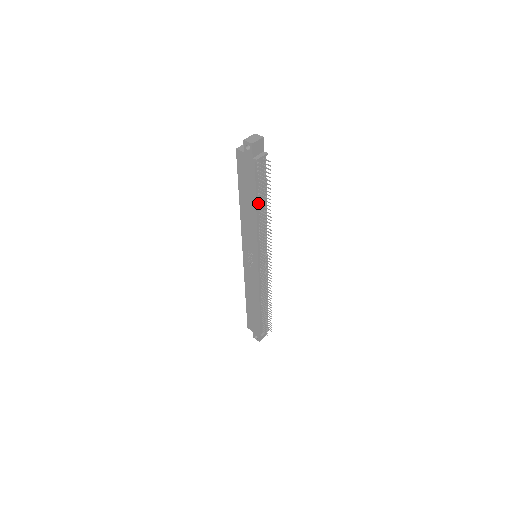
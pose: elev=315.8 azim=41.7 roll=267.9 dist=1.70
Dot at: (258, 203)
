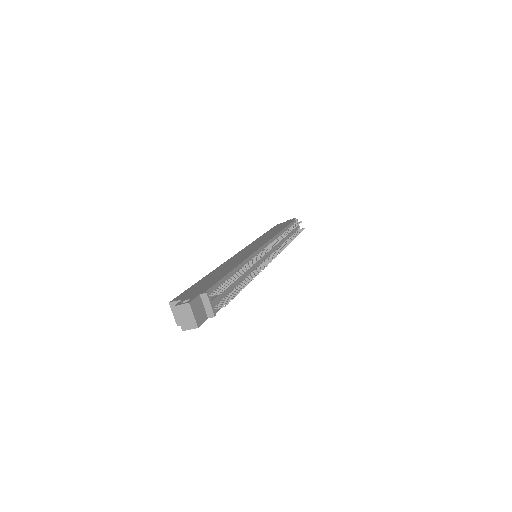
Dot at: (236, 286)
